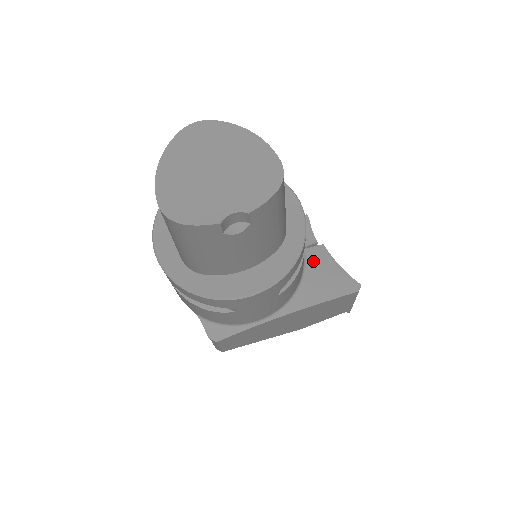
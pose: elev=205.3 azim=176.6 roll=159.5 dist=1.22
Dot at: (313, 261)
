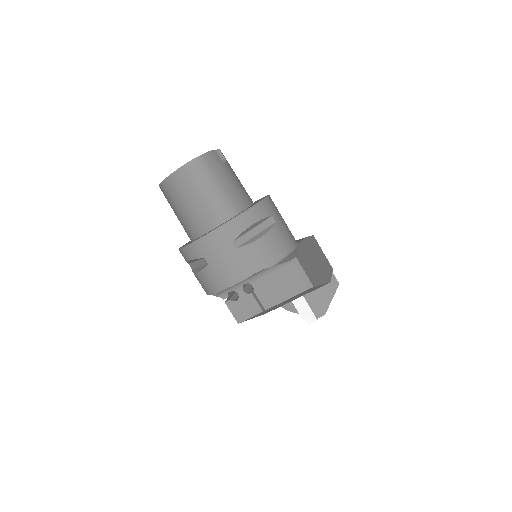
Dot at: occluded
